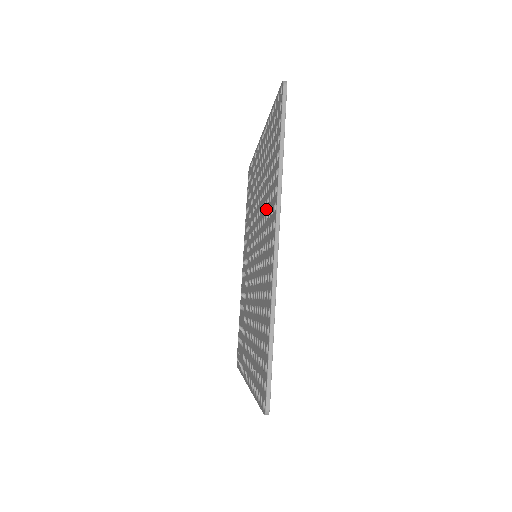
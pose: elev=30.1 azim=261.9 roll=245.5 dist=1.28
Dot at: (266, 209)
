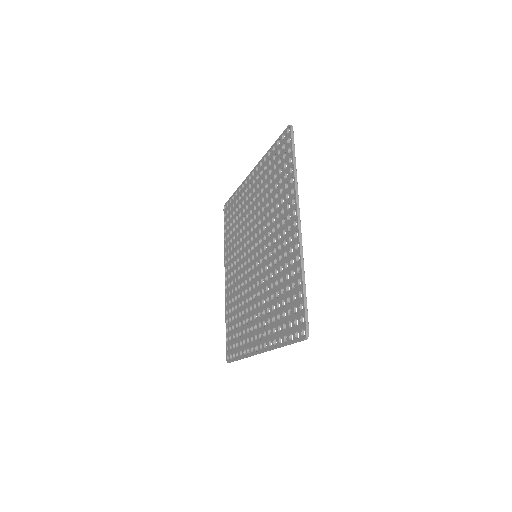
Dot at: (275, 212)
